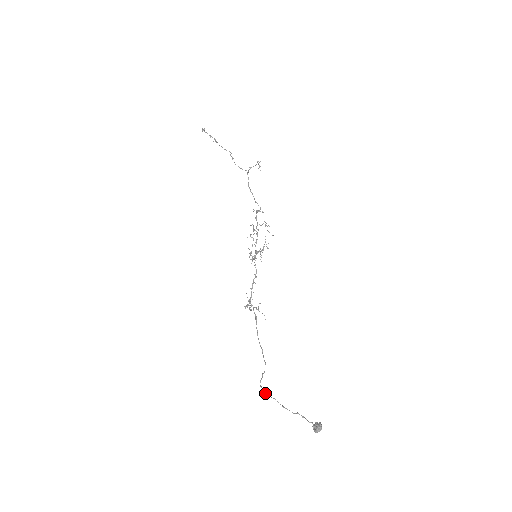
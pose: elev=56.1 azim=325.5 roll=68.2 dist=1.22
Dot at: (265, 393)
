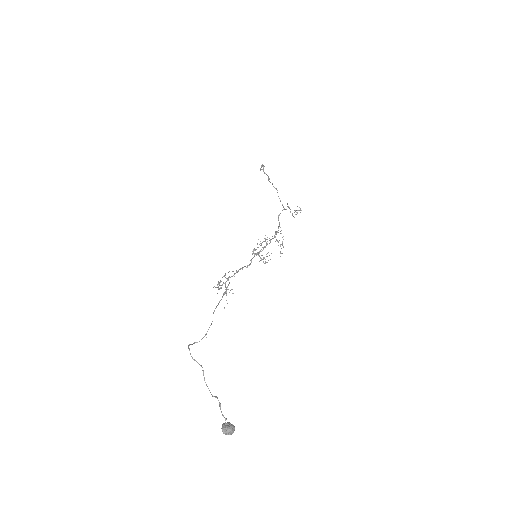
Dot at: occluded
